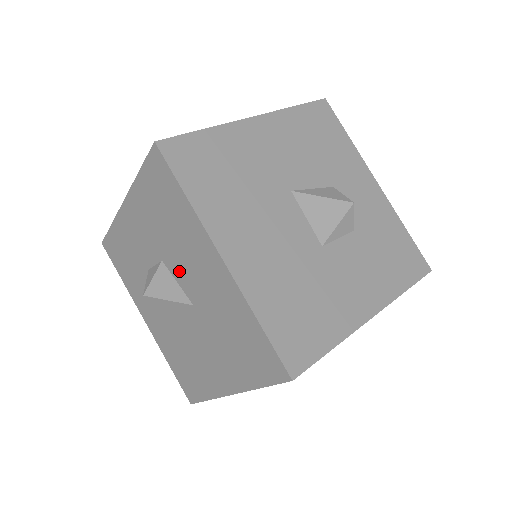
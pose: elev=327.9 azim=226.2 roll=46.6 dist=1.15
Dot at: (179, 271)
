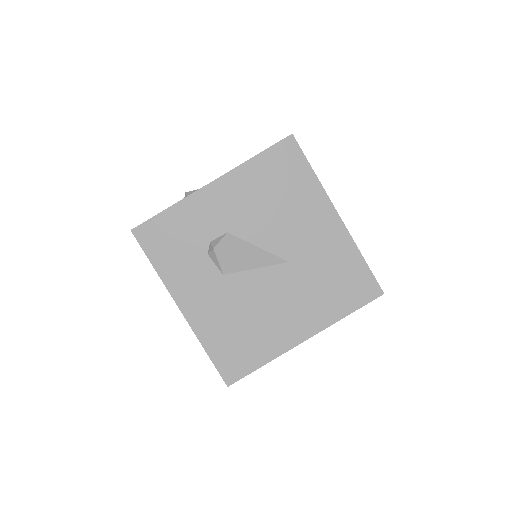
Dot at: occluded
